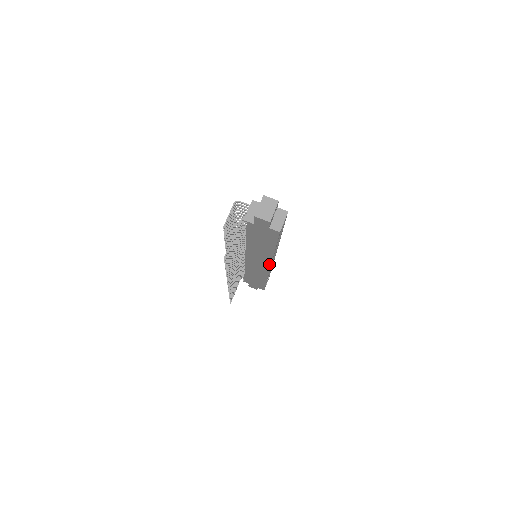
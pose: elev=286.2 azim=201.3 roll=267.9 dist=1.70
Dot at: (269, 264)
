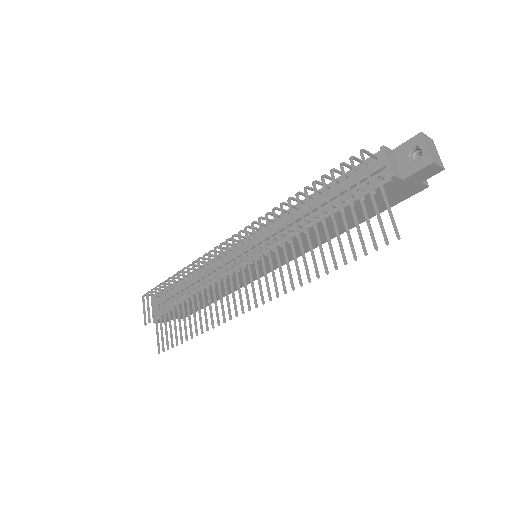
Dot at: (289, 260)
